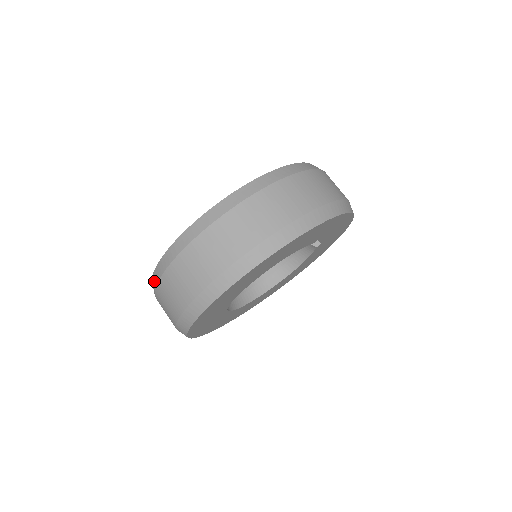
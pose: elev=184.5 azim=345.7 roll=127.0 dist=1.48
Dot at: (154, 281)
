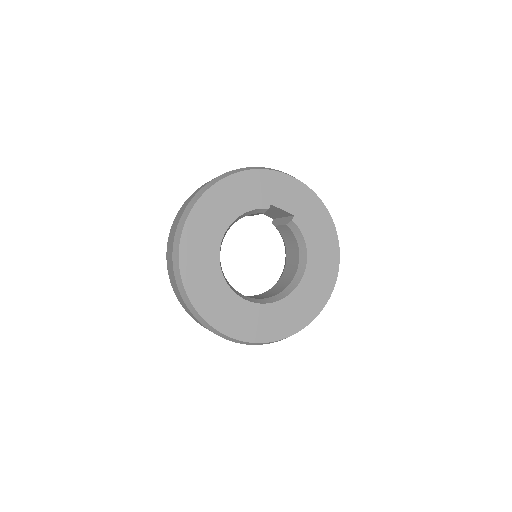
Dot at: occluded
